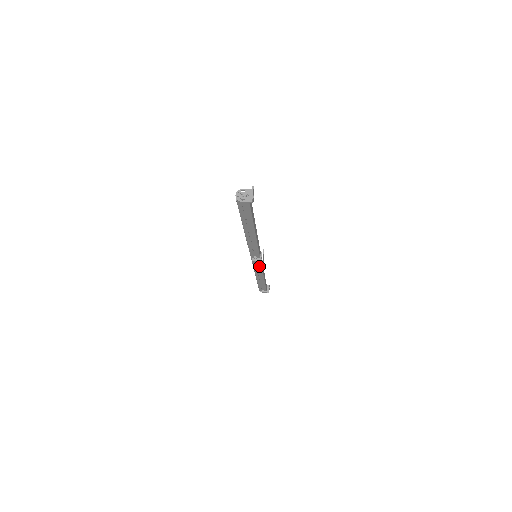
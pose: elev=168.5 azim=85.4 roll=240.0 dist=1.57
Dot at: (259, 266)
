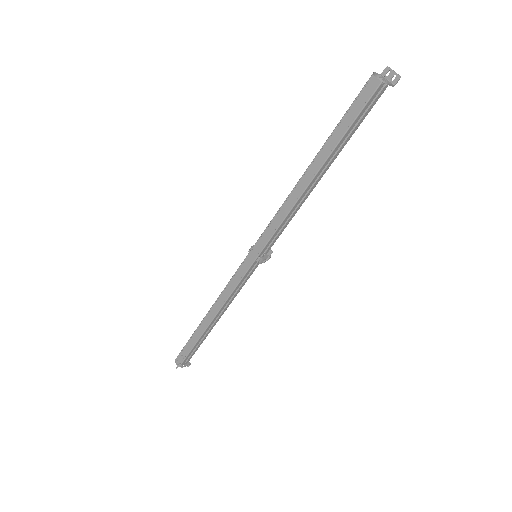
Dot at: (244, 281)
